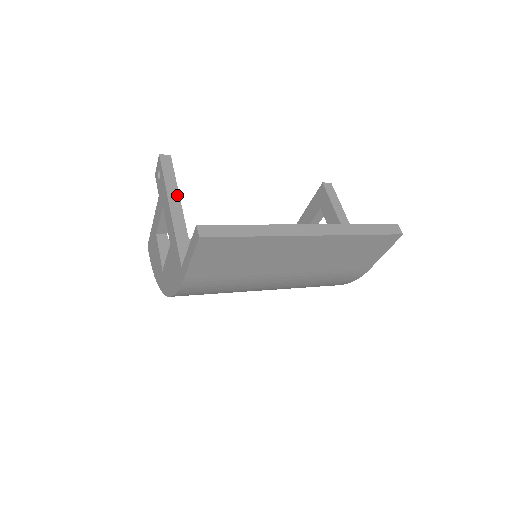
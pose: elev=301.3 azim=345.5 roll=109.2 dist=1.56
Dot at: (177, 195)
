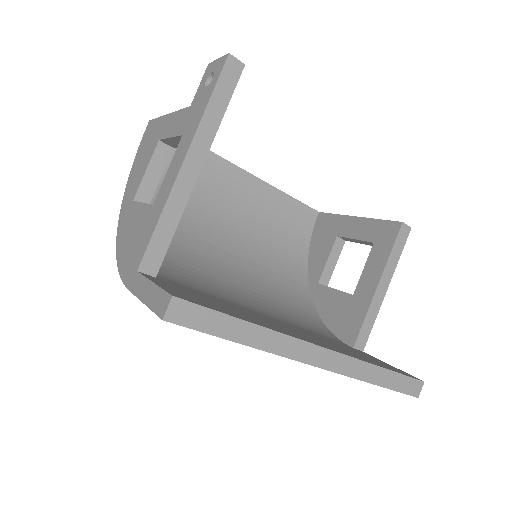
Dot at: (207, 146)
